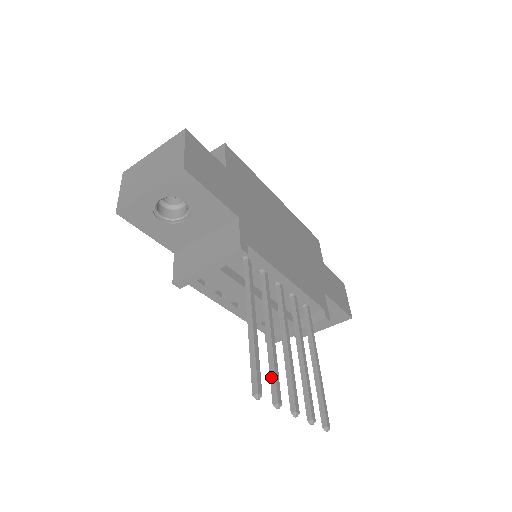
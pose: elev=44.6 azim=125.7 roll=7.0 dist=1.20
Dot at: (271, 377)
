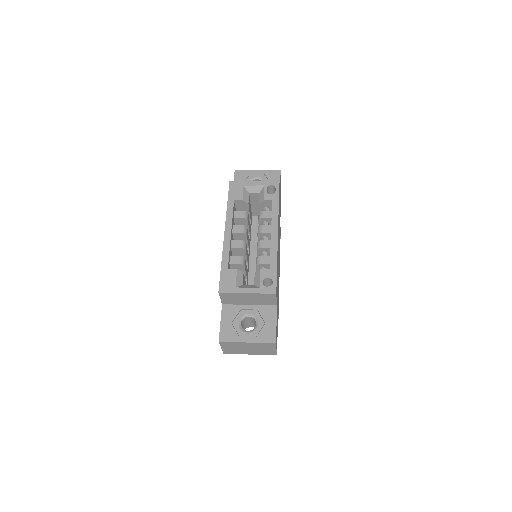
Dot at: occluded
